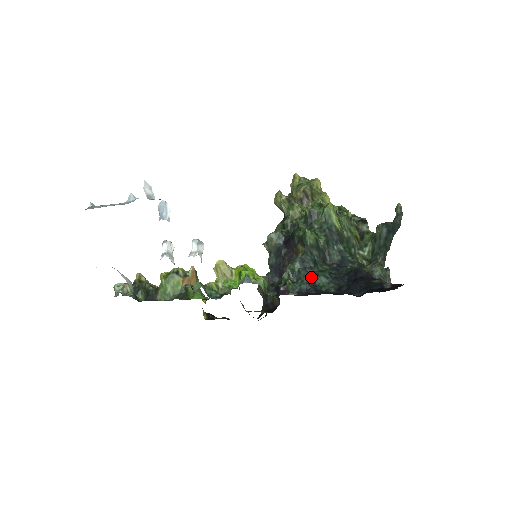
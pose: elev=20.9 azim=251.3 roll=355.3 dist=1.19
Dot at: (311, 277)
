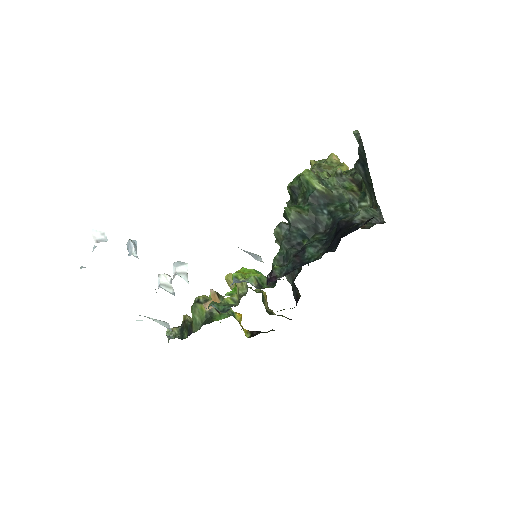
Dot at: (298, 253)
